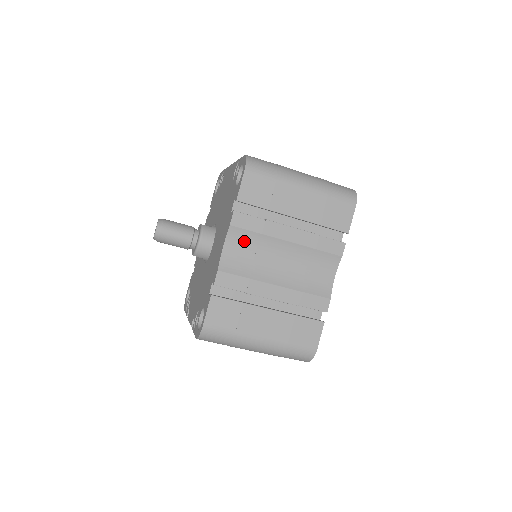
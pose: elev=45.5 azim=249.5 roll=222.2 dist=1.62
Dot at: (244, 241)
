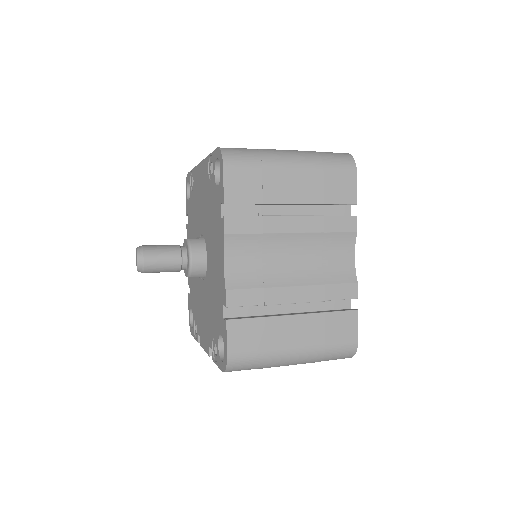
Dot at: (245, 247)
